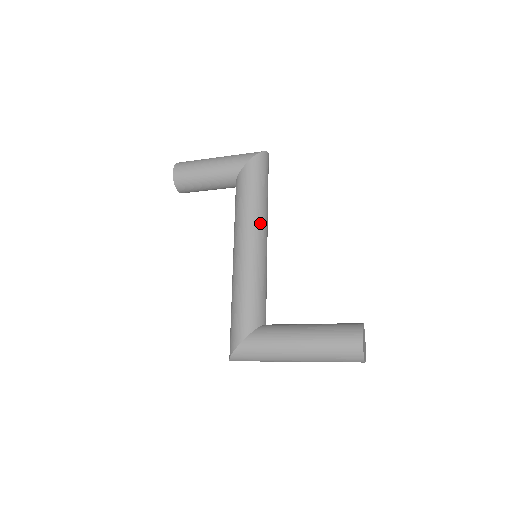
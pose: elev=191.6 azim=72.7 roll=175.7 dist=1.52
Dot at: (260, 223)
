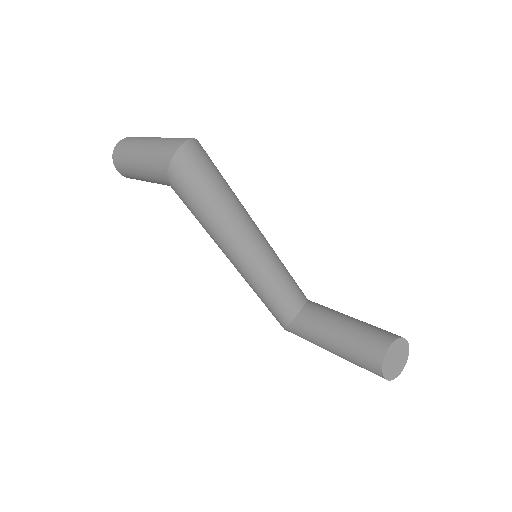
Dot at: (233, 242)
